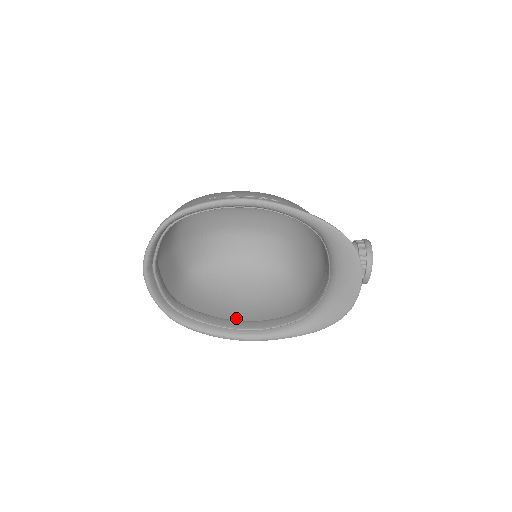
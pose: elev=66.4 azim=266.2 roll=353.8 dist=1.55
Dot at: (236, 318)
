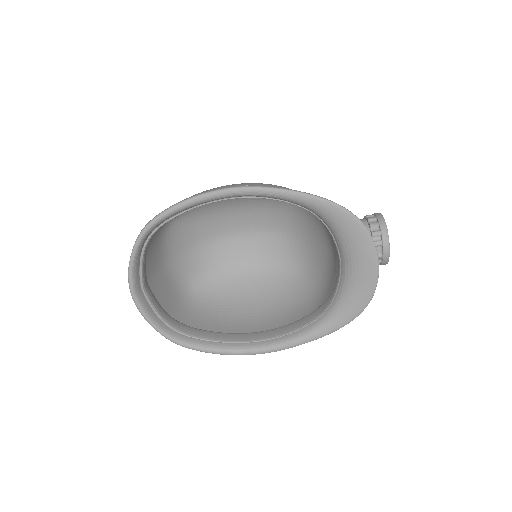
Dot at: (249, 330)
